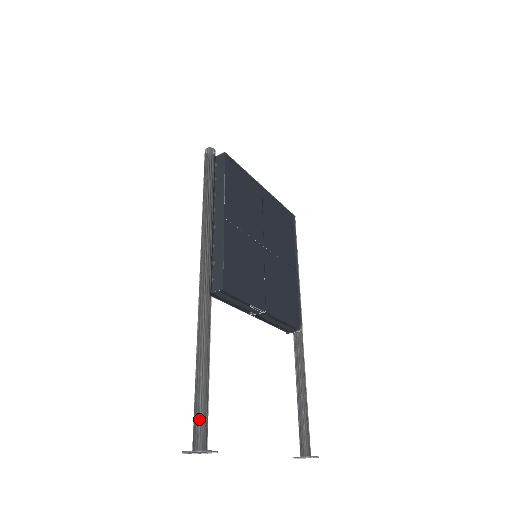
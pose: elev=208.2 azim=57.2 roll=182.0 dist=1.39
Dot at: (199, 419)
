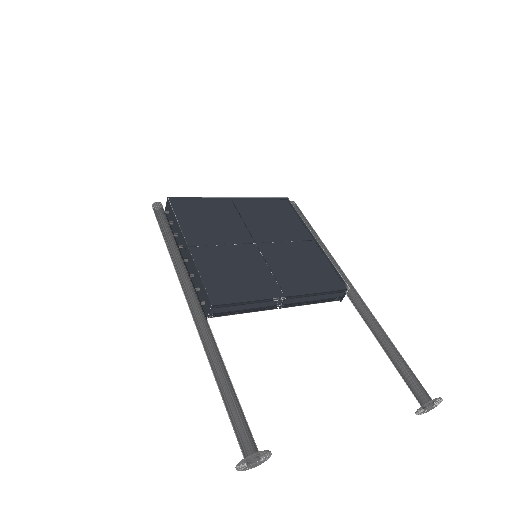
Dot at: (236, 430)
